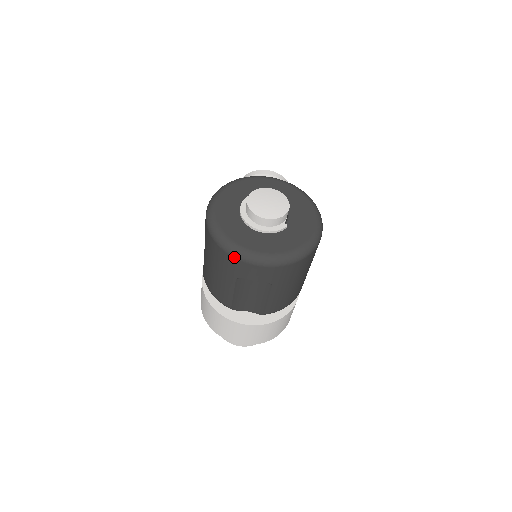
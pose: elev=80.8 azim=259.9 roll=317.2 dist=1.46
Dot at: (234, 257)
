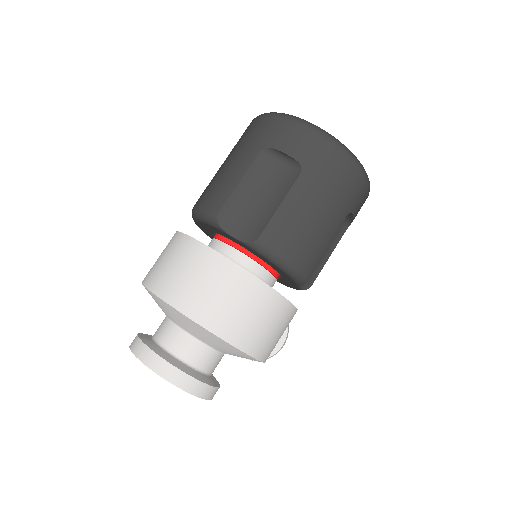
Dot at: (277, 117)
